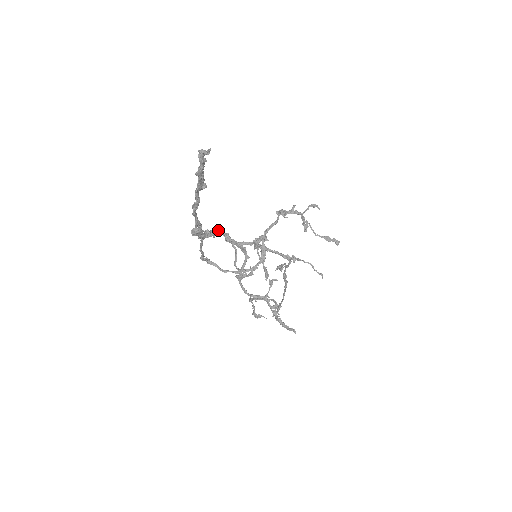
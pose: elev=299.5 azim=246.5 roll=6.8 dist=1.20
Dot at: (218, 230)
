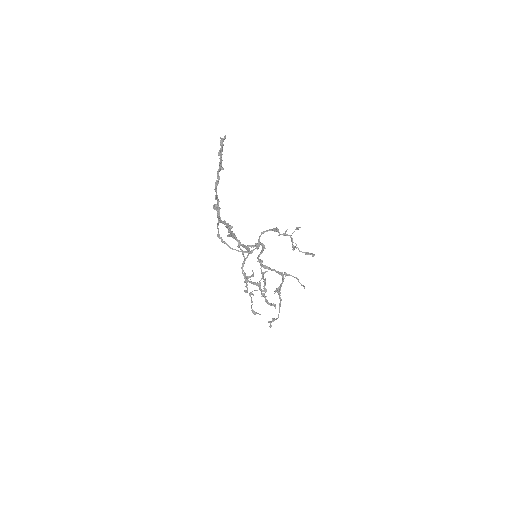
Dot at: (232, 226)
